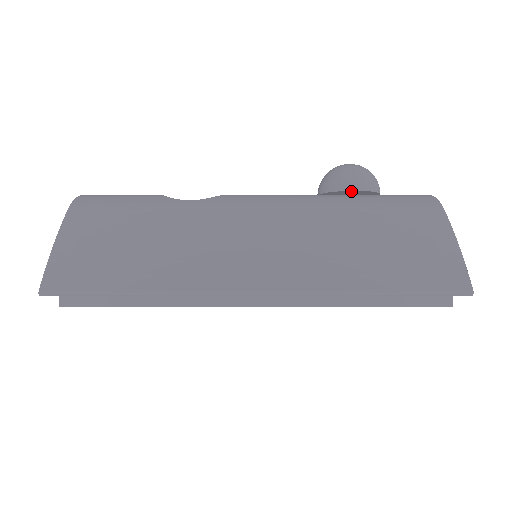
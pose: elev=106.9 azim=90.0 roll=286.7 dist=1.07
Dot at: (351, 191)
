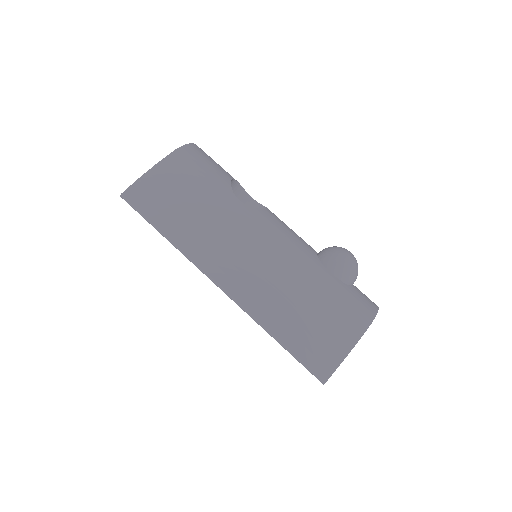
Dot at: (331, 271)
